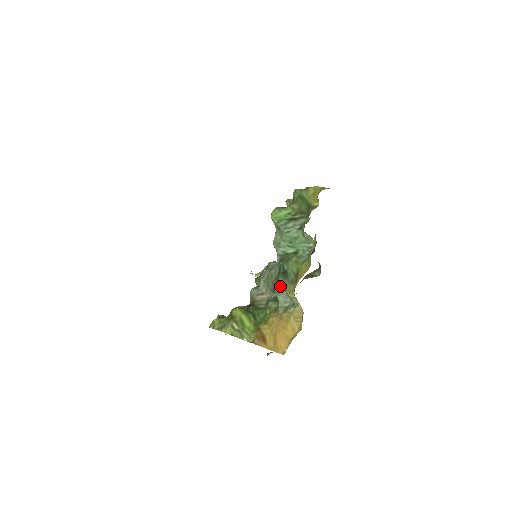
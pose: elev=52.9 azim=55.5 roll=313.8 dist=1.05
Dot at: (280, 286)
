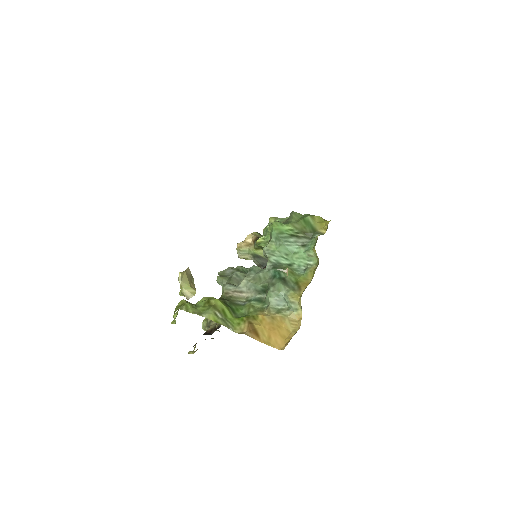
Dot at: (280, 289)
